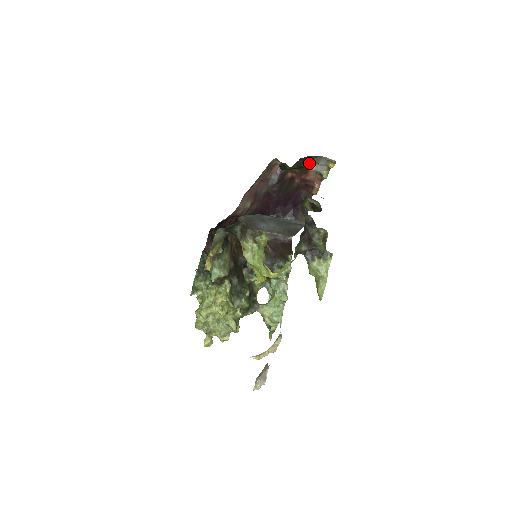
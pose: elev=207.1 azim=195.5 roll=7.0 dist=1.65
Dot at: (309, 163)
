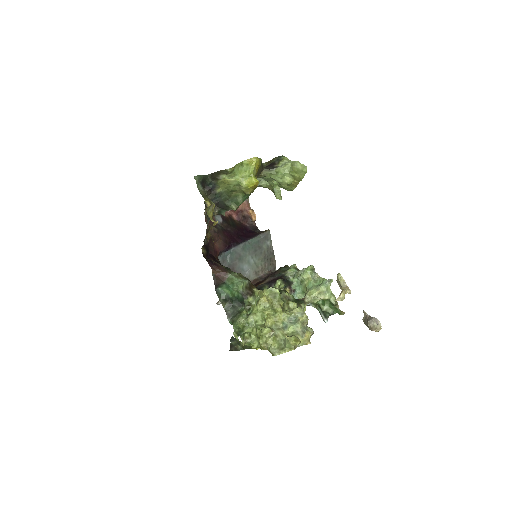
Dot at: occluded
